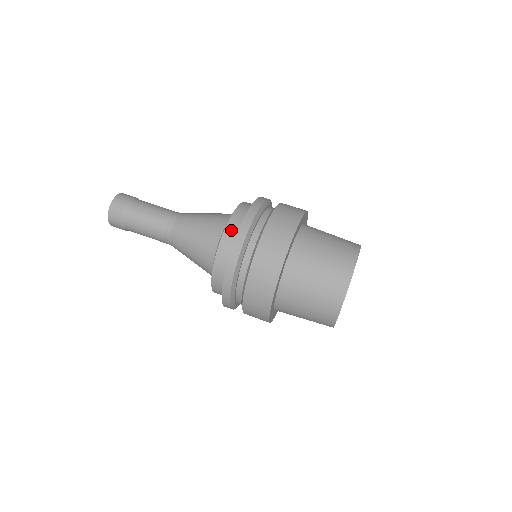
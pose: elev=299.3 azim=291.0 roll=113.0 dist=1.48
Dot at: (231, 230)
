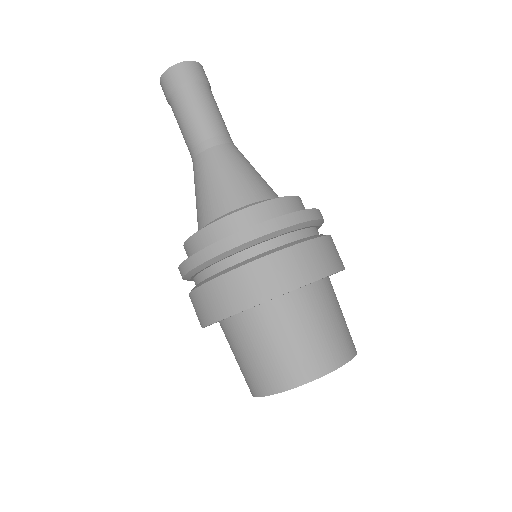
Dot at: (198, 241)
